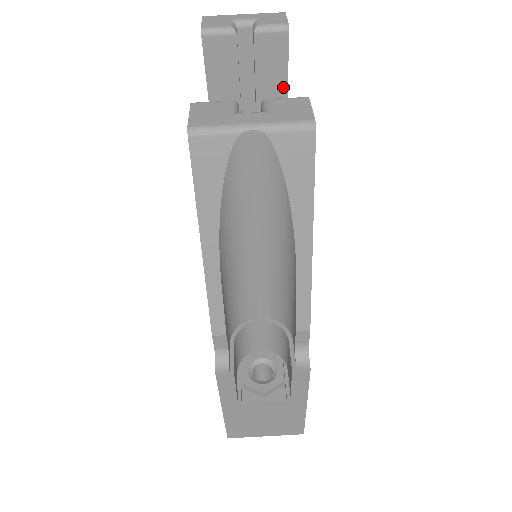
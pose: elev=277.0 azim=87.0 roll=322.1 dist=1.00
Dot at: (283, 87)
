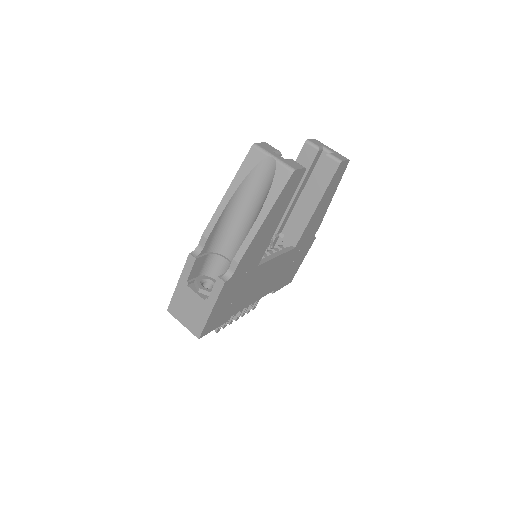
Dot at: (325, 187)
